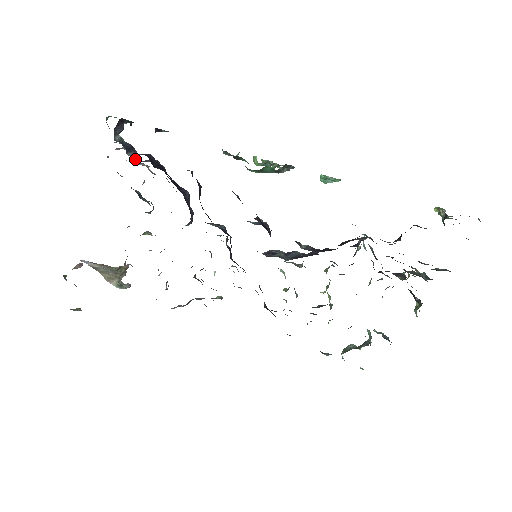
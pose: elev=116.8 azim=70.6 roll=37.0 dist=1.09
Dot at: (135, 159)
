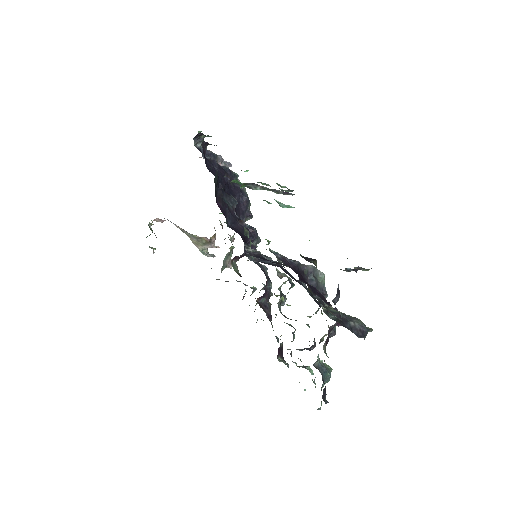
Dot at: (225, 165)
